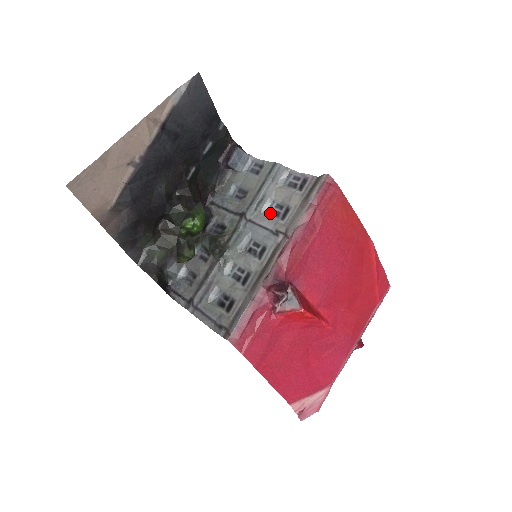
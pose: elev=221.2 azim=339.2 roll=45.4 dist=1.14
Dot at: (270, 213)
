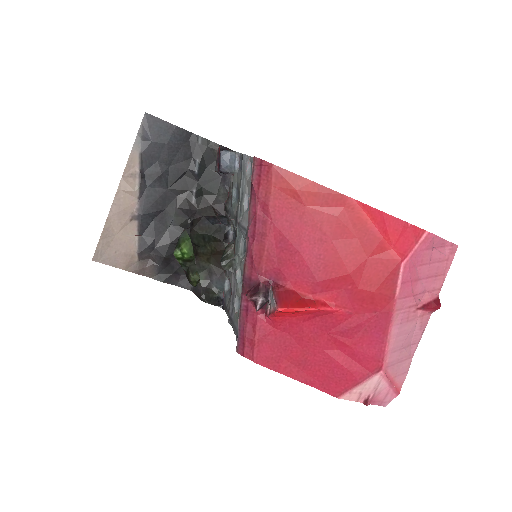
Dot at: (248, 210)
